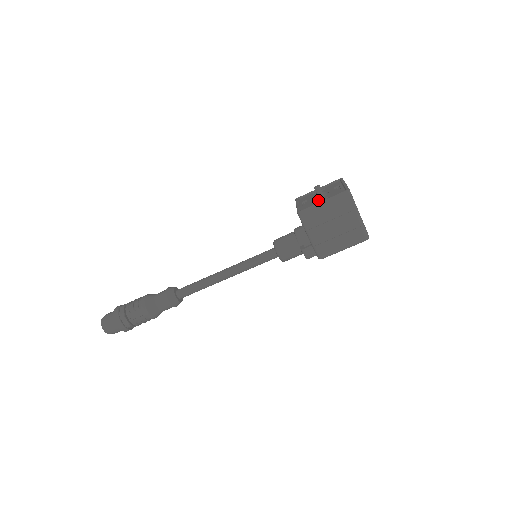
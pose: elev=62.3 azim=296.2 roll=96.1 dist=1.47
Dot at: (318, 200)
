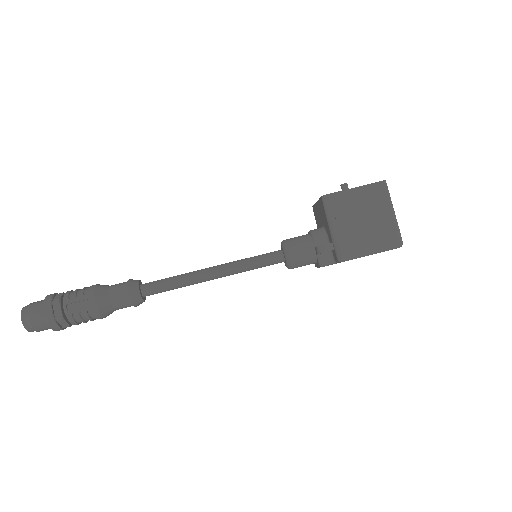
Dot at: occluded
